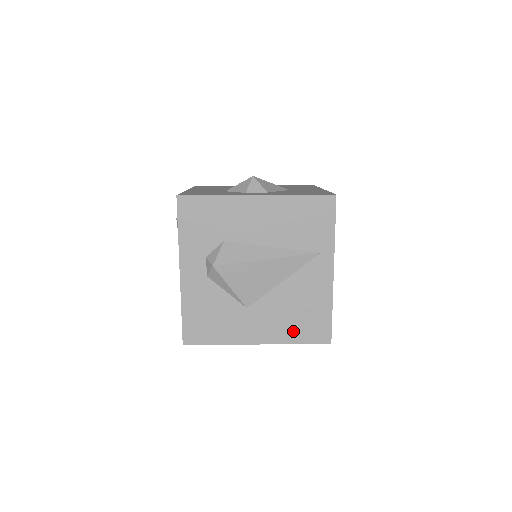
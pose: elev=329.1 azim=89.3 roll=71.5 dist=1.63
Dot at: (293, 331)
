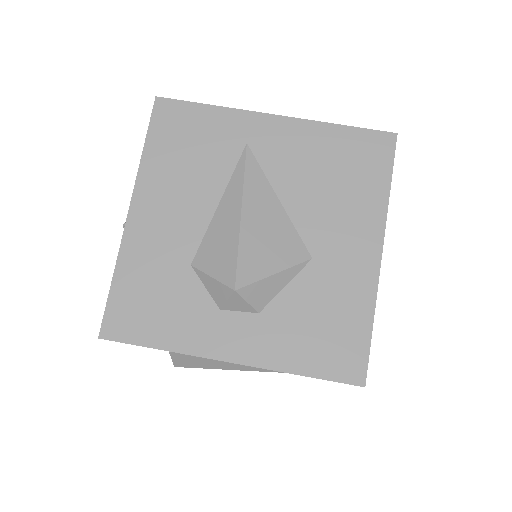
Dot at: occluded
